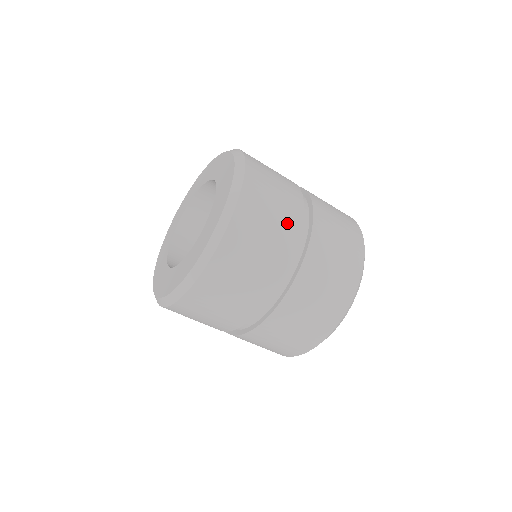
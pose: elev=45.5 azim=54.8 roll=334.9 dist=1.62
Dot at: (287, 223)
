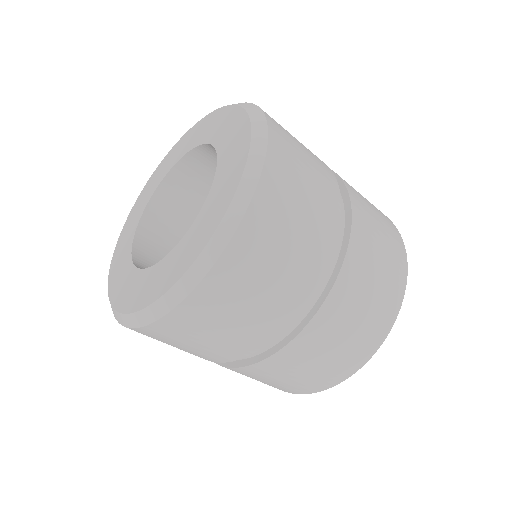
Dot at: (325, 189)
